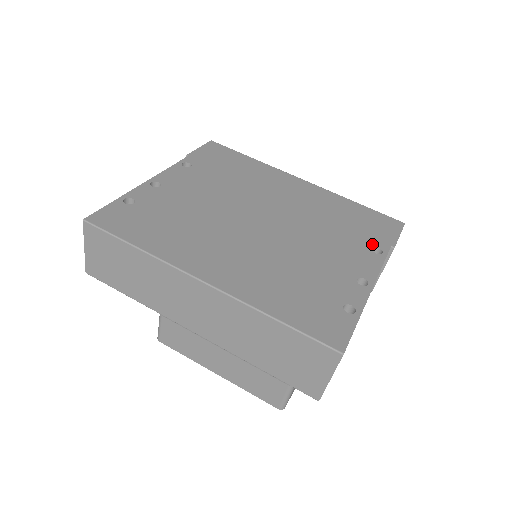
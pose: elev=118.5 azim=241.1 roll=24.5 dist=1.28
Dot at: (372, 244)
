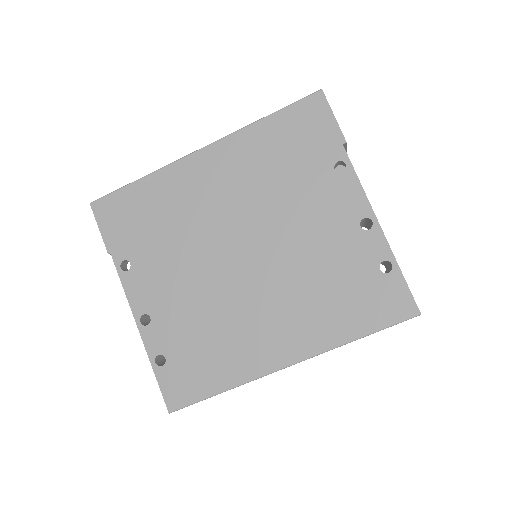
Dot at: (329, 164)
